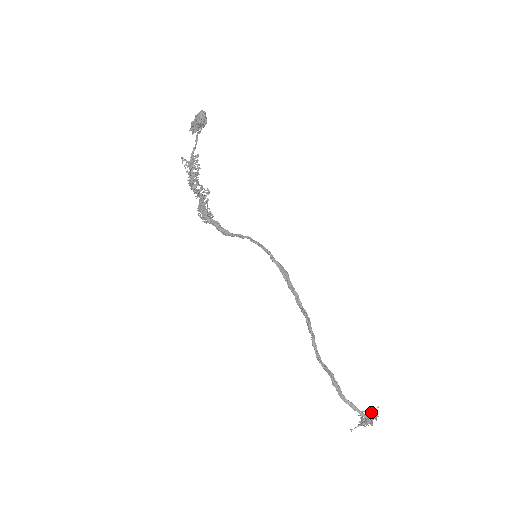
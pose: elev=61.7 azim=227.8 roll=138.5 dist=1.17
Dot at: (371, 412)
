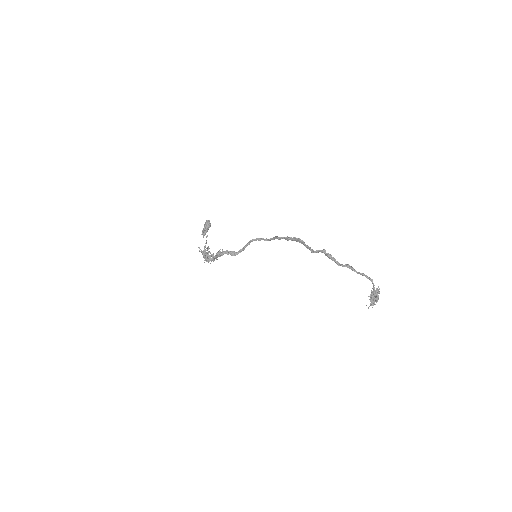
Dot at: occluded
